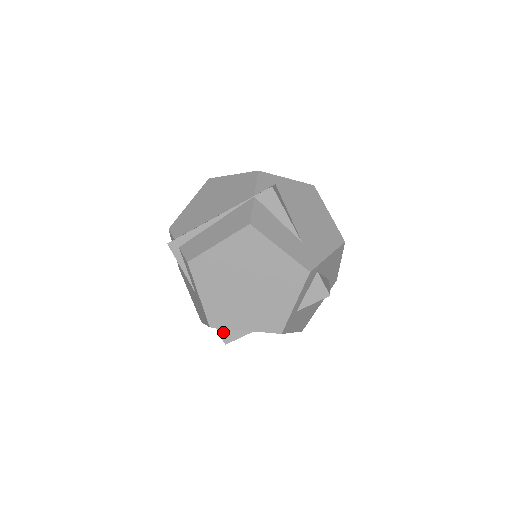
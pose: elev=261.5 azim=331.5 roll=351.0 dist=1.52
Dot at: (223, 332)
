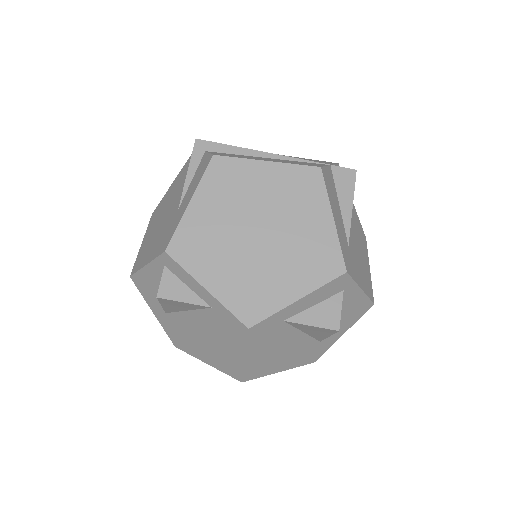
Dot at: (168, 279)
